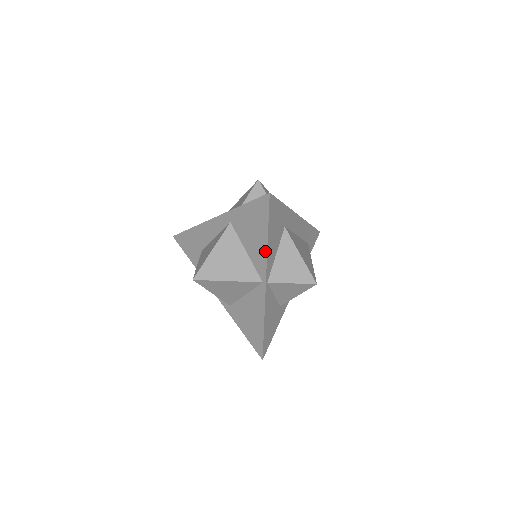
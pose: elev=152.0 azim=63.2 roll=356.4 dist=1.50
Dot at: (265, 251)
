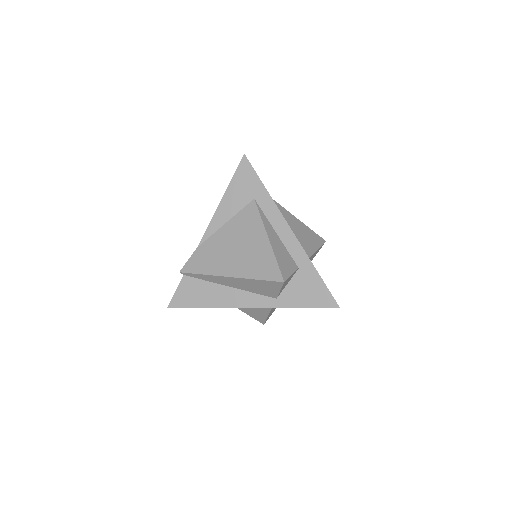
Dot at: occluded
